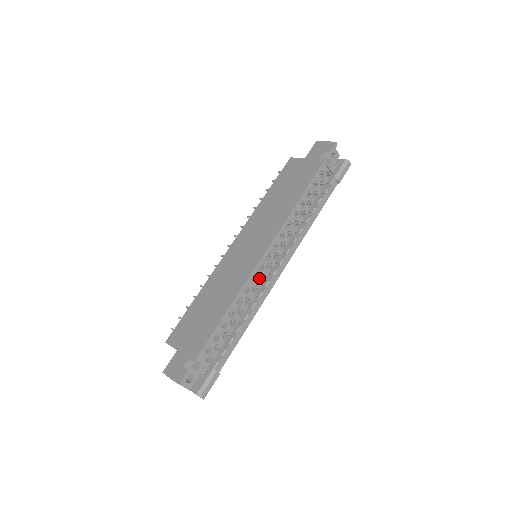
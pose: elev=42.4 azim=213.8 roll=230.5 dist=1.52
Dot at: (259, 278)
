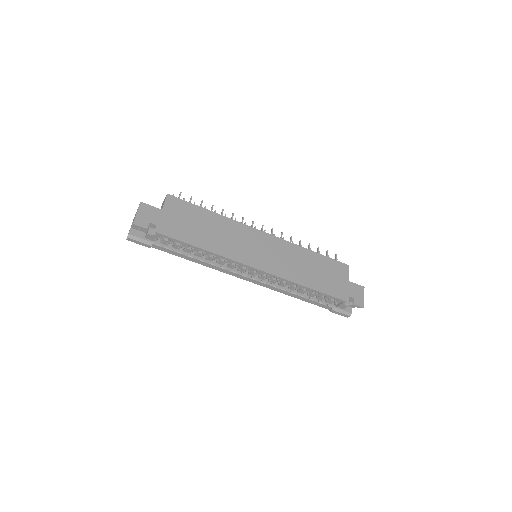
Dot at: (236, 266)
